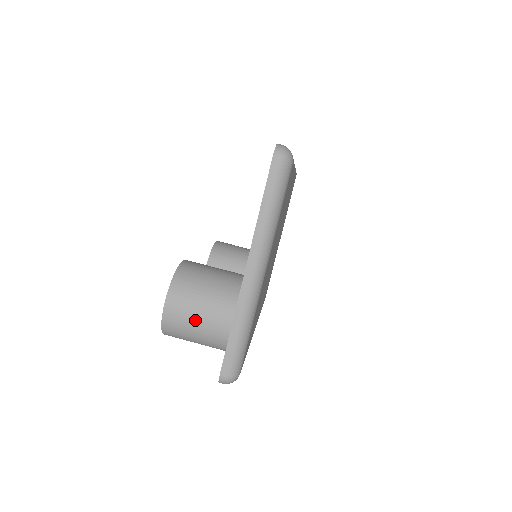
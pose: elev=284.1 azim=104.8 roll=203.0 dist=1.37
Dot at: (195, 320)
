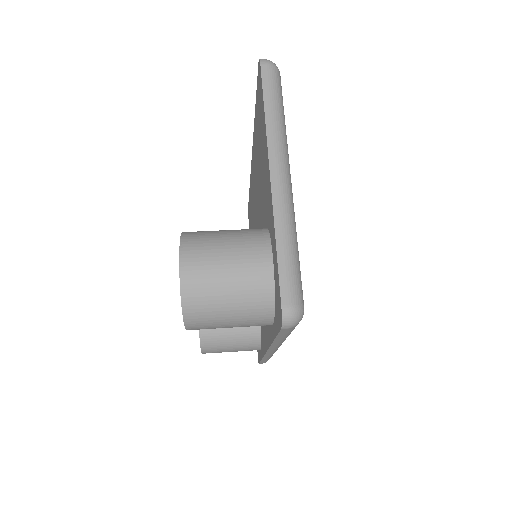
Dot at: (223, 271)
